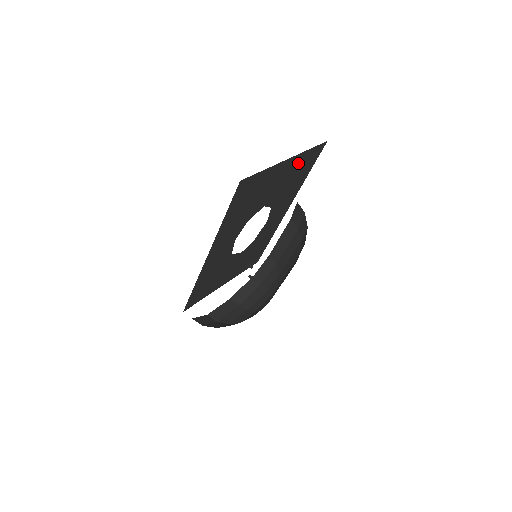
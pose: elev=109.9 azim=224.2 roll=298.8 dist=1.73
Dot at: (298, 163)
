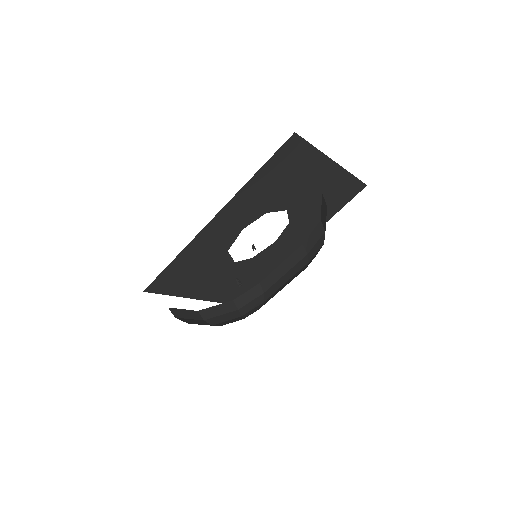
Dot at: (337, 183)
